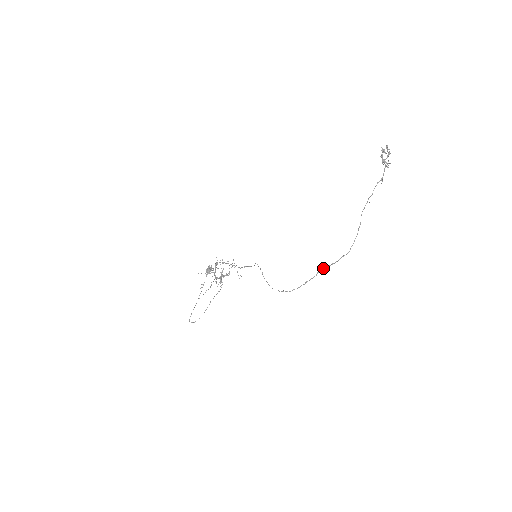
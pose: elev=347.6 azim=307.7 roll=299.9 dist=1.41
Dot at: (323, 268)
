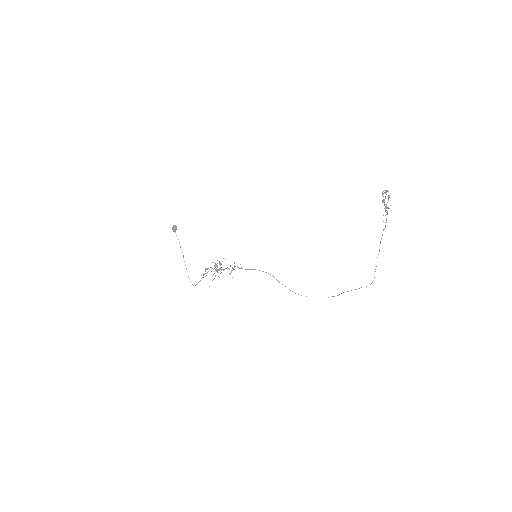
Dot at: occluded
